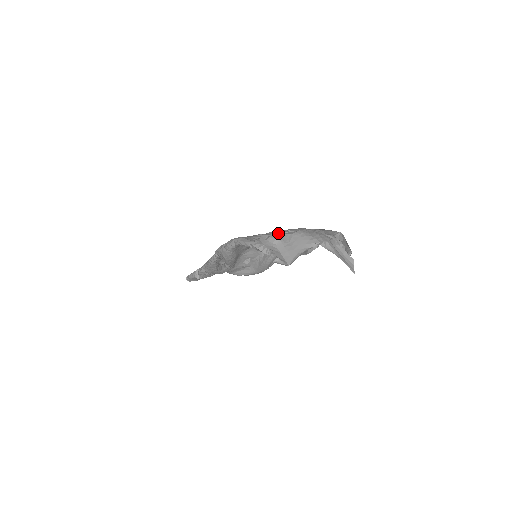
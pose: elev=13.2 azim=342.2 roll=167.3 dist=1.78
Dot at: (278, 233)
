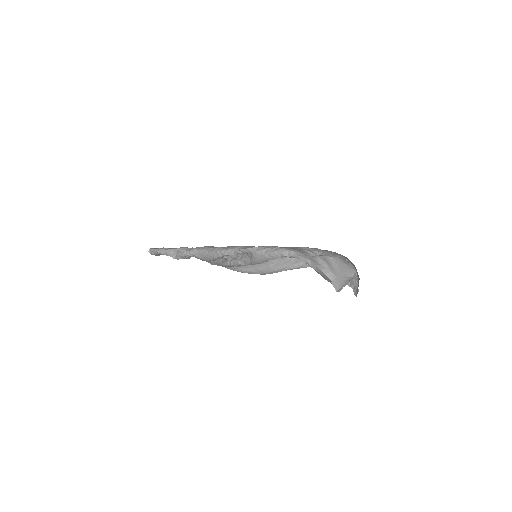
Dot at: (317, 252)
